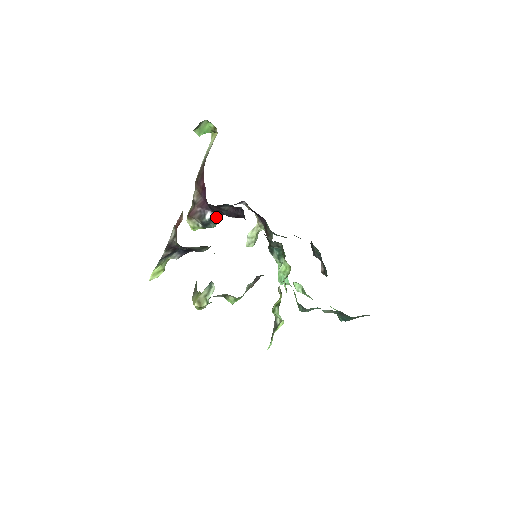
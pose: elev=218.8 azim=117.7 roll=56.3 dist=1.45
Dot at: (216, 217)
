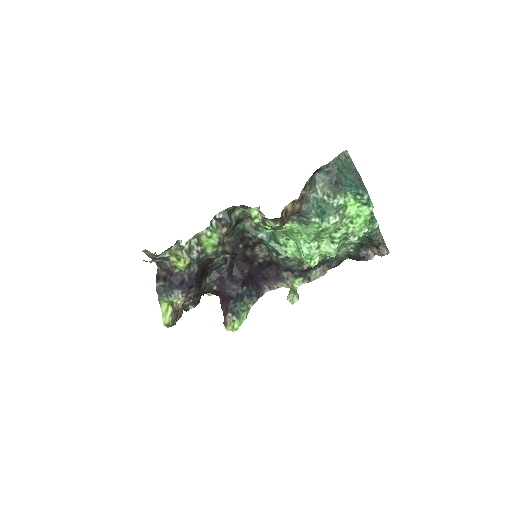
Dot at: (239, 299)
